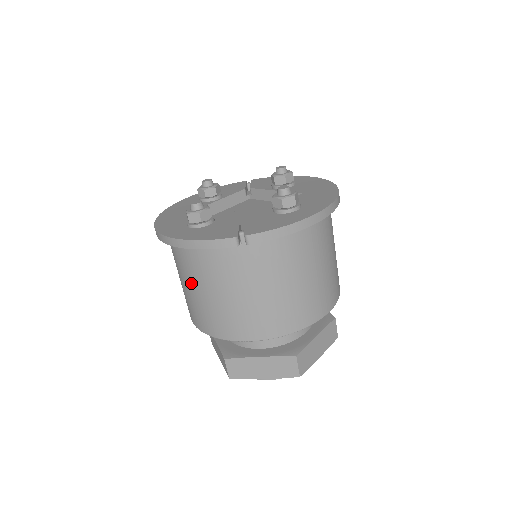
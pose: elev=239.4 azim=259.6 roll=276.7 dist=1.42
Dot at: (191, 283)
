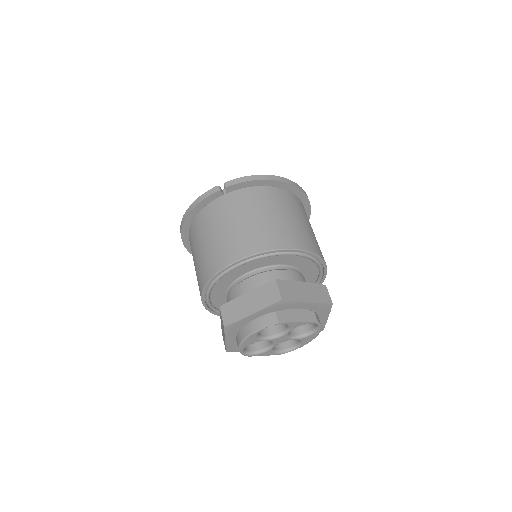
Dot at: (196, 248)
